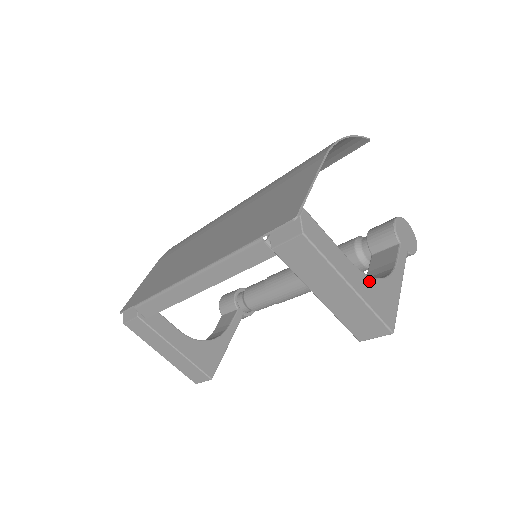
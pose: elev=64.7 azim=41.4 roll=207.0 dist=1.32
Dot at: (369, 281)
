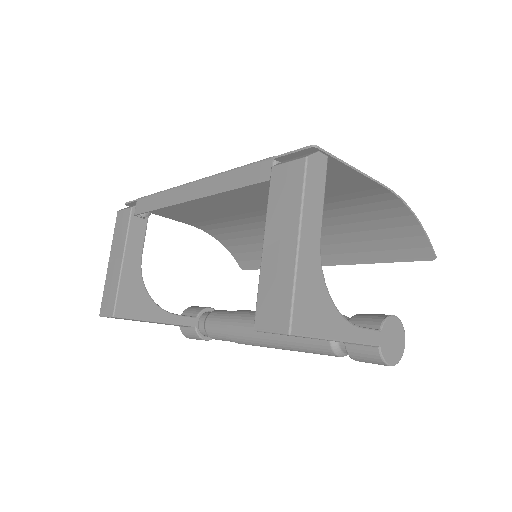
Dot at: (319, 275)
